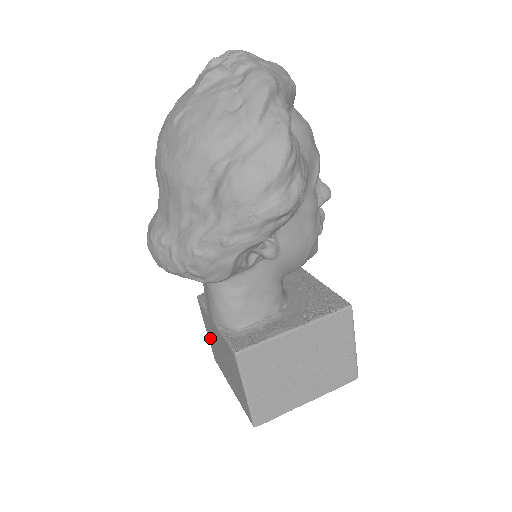
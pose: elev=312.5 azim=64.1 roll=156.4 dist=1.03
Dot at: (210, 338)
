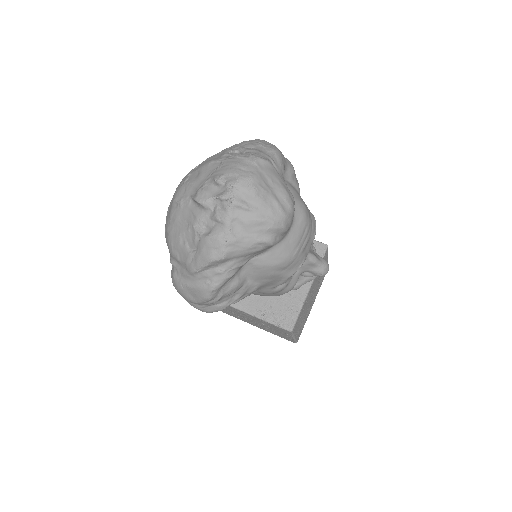
Dot at: occluded
